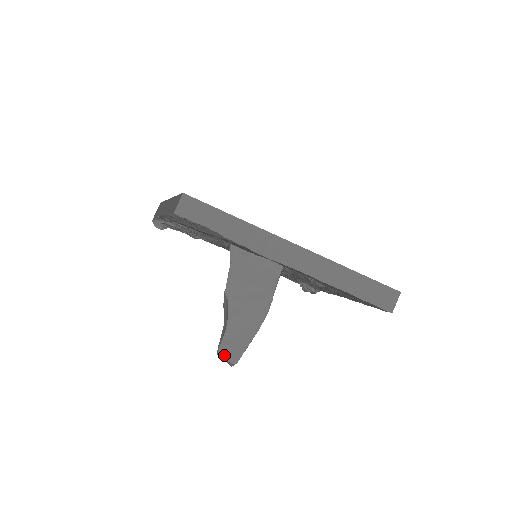
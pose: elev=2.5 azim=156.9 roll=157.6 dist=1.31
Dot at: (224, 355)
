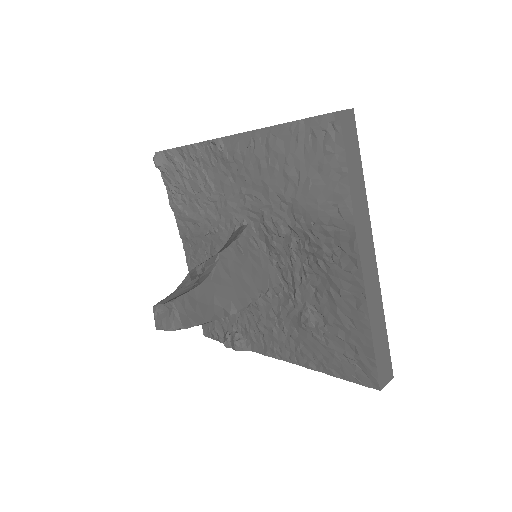
Dot at: (179, 308)
